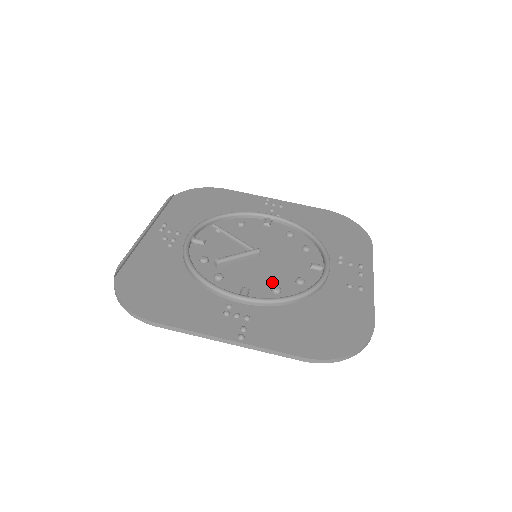
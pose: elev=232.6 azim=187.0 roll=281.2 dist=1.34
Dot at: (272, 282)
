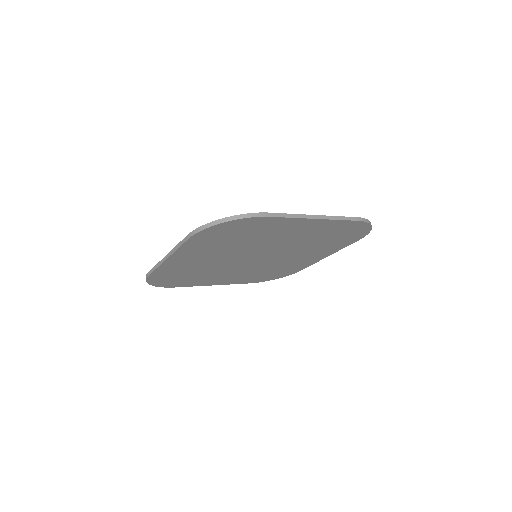
Dot at: occluded
